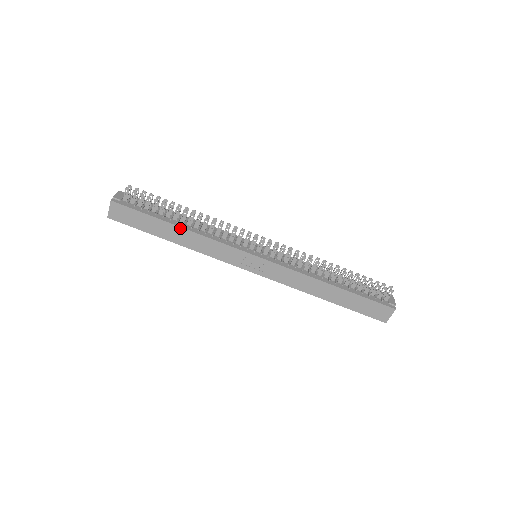
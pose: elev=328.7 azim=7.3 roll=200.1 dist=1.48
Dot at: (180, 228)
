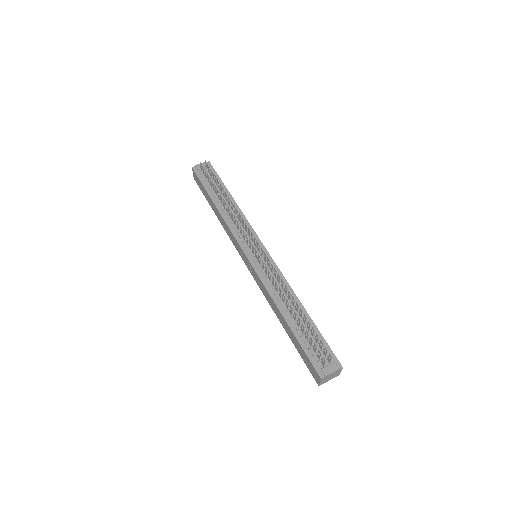
Dot at: (216, 207)
